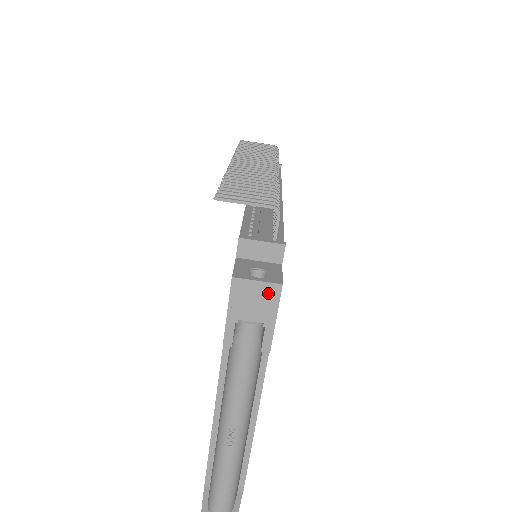
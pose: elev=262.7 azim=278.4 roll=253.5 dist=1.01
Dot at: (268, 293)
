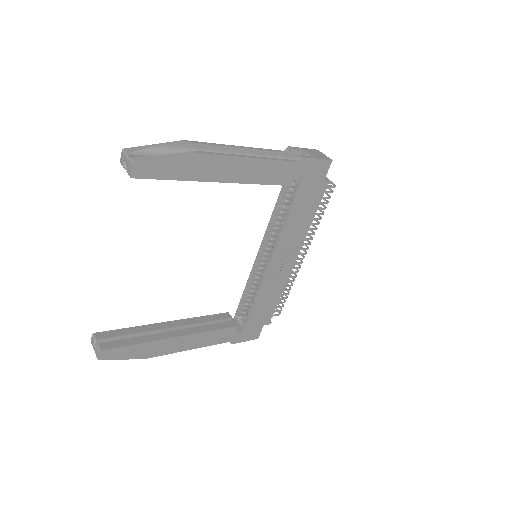
Dot at: (325, 157)
